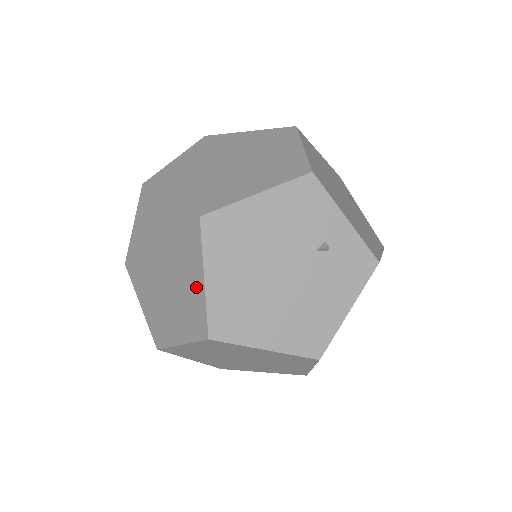
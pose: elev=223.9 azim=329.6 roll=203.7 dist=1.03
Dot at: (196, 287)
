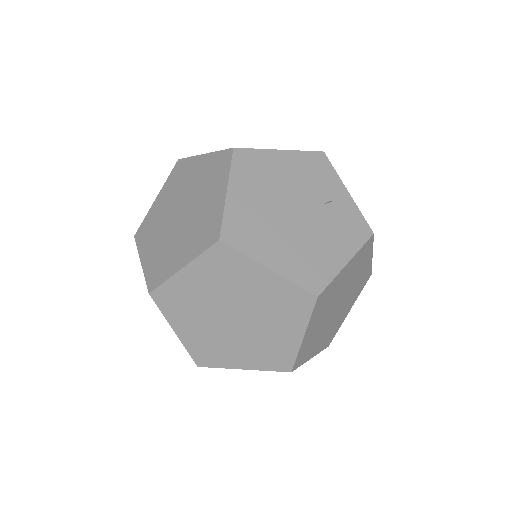
Dot at: (216, 203)
